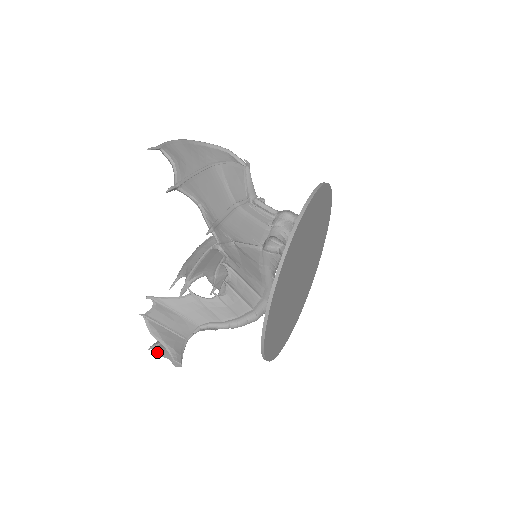
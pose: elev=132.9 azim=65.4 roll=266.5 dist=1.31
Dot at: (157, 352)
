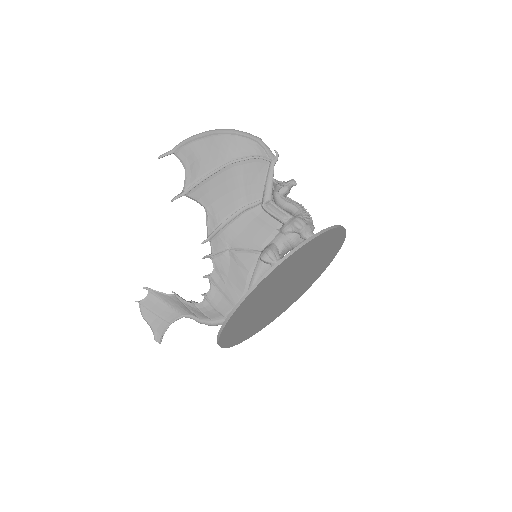
Dot at: occluded
